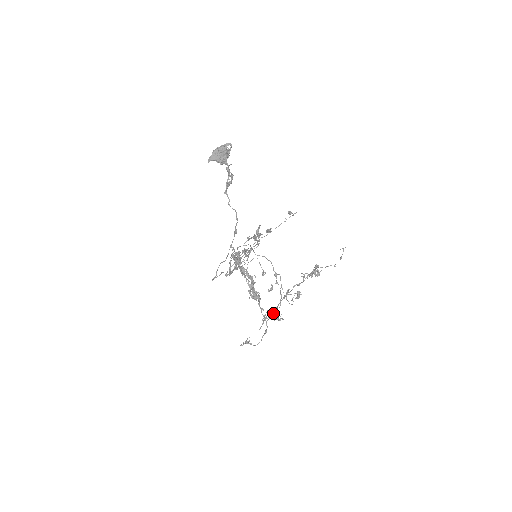
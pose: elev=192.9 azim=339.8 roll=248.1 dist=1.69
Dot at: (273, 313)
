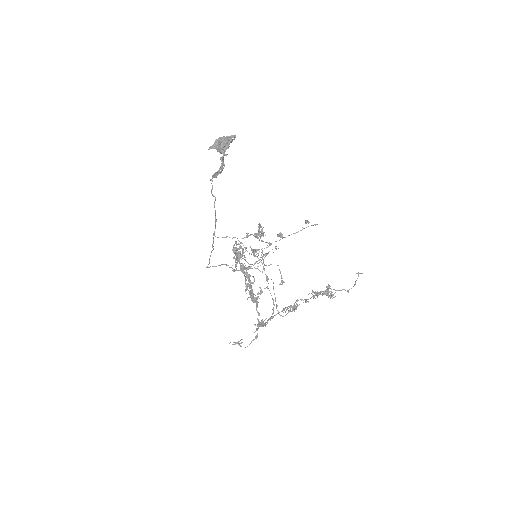
Dot at: occluded
